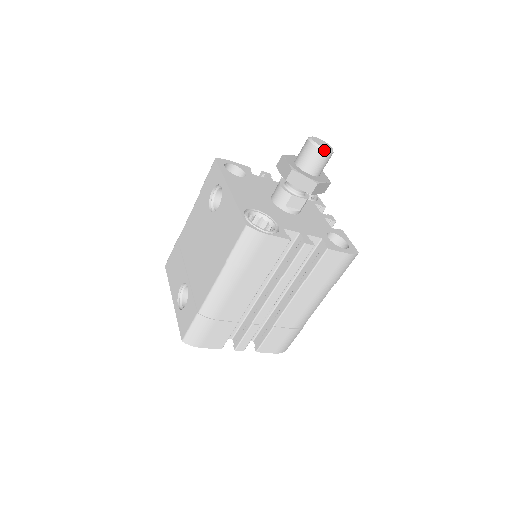
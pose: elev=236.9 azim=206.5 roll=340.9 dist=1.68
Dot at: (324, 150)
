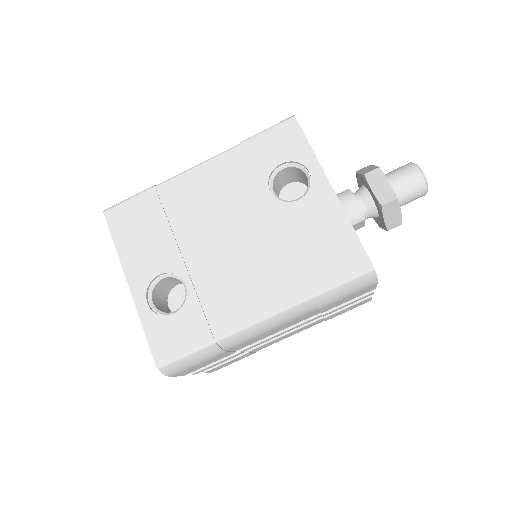
Dot at: (427, 191)
